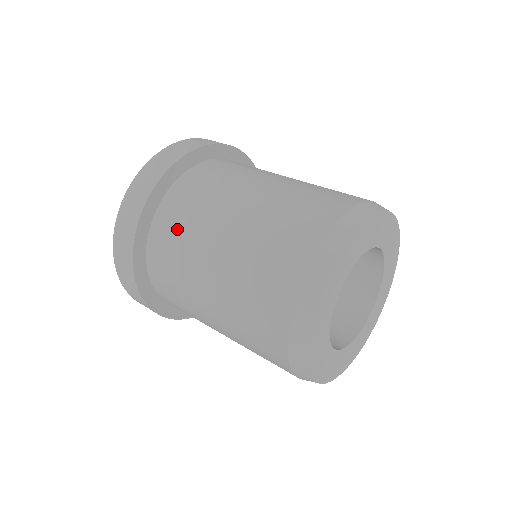
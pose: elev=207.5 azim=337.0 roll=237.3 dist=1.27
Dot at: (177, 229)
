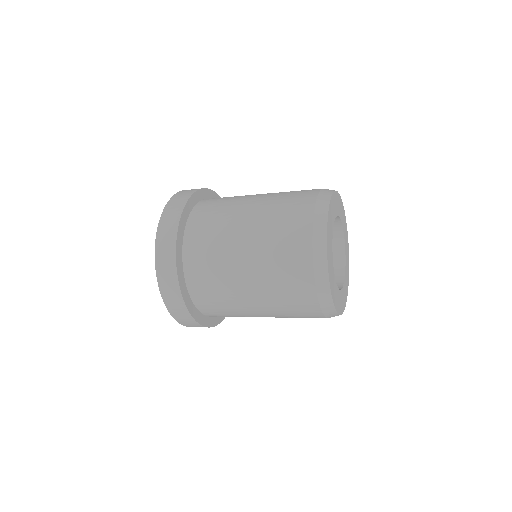
Dot at: (218, 202)
